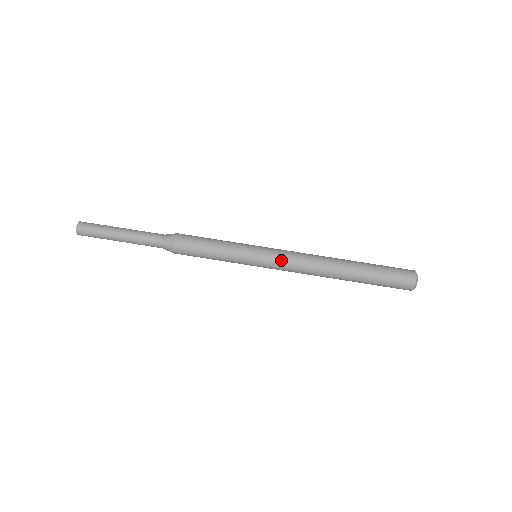
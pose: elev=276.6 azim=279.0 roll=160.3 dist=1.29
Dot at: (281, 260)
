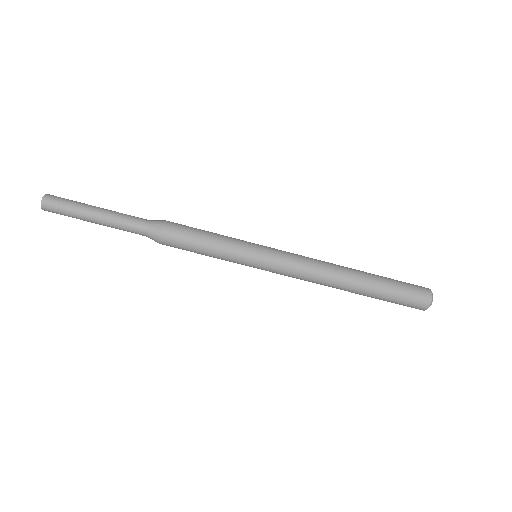
Dot at: (284, 269)
